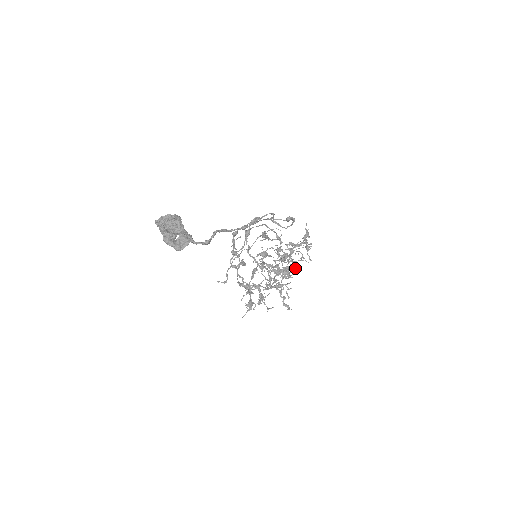
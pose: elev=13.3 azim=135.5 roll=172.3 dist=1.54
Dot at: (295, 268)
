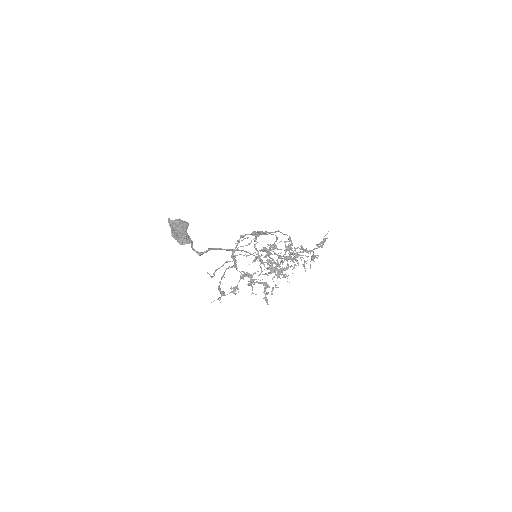
Dot at: occluded
